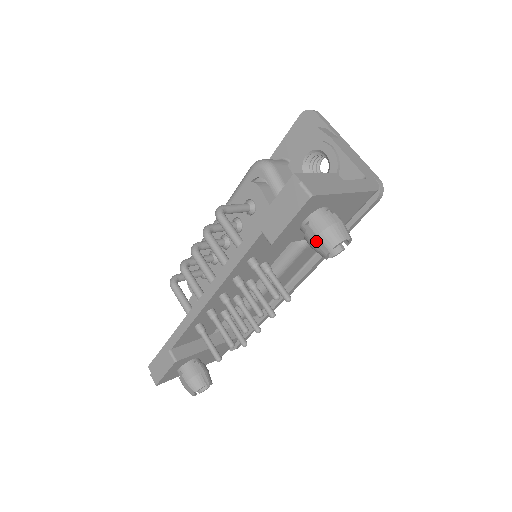
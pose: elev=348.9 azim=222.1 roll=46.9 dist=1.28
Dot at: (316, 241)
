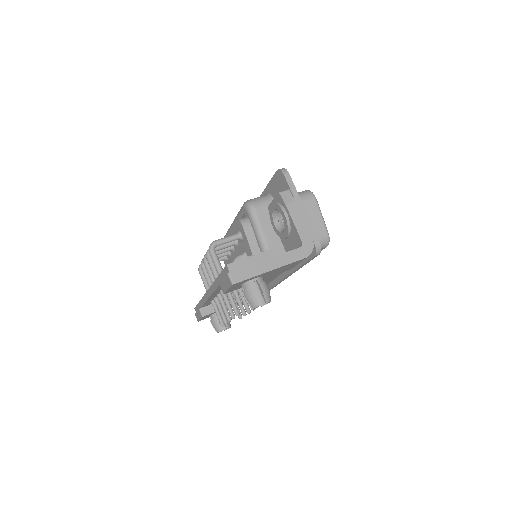
Dot at: (246, 301)
